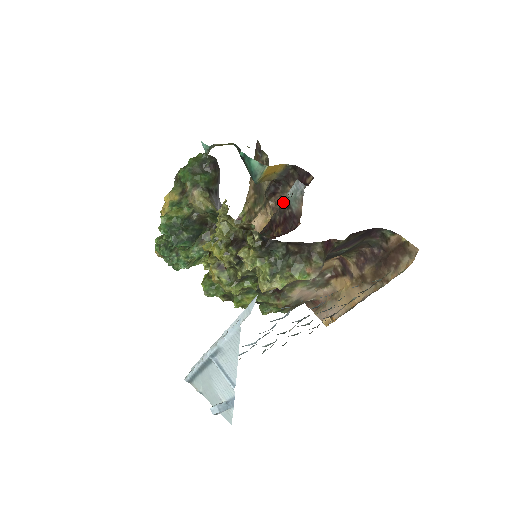
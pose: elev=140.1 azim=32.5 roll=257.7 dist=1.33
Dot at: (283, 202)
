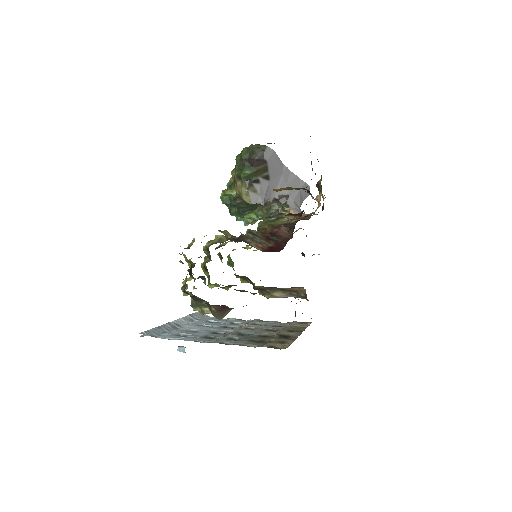
Dot at: occluded
